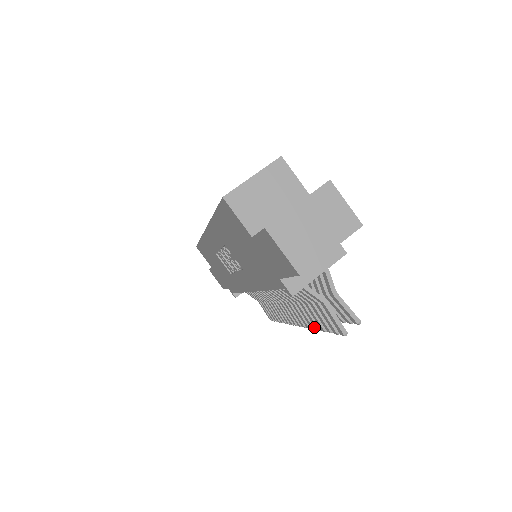
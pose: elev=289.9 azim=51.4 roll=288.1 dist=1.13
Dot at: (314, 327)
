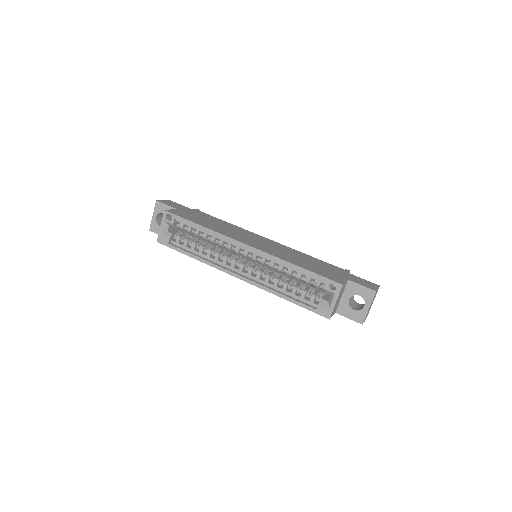
Dot at: occluded
